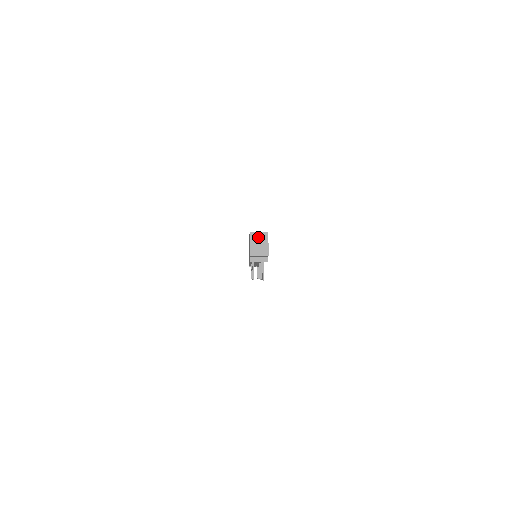
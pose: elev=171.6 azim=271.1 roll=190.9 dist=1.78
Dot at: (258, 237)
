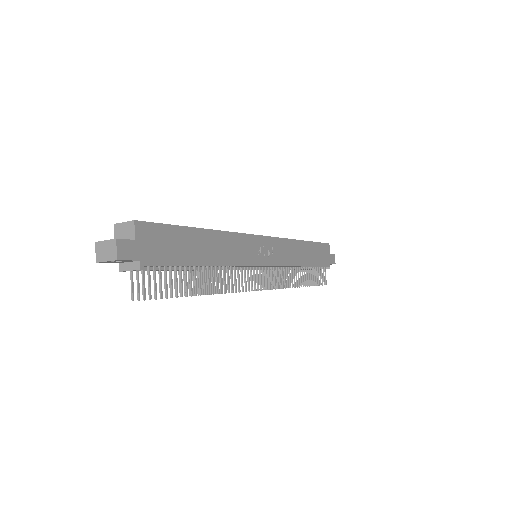
Dot at: (123, 230)
